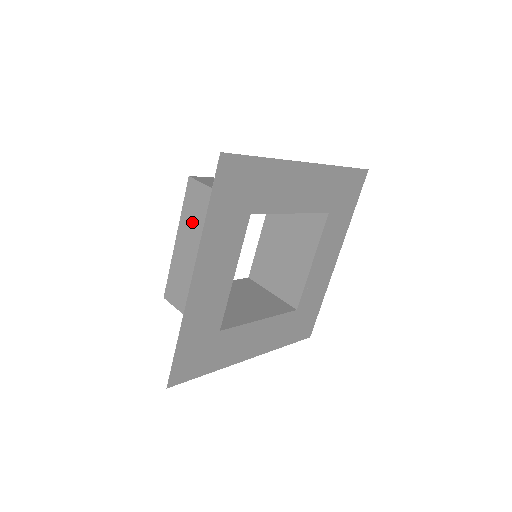
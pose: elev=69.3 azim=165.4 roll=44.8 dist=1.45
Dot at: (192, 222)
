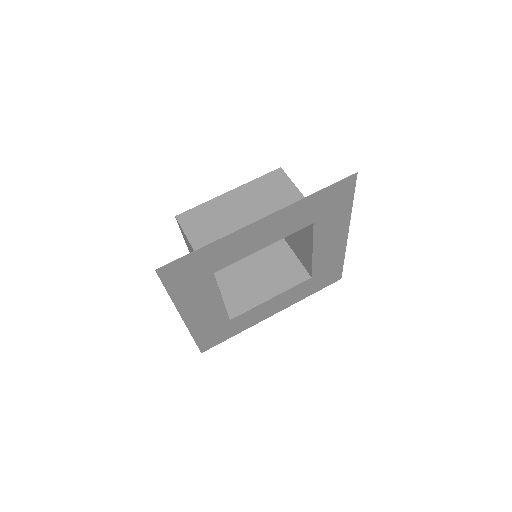
Dot at: (258, 192)
